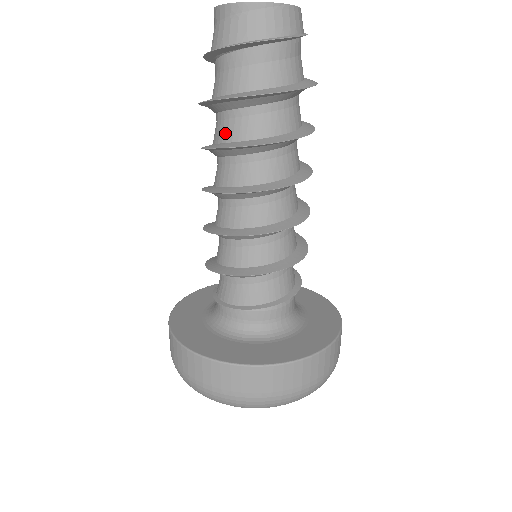
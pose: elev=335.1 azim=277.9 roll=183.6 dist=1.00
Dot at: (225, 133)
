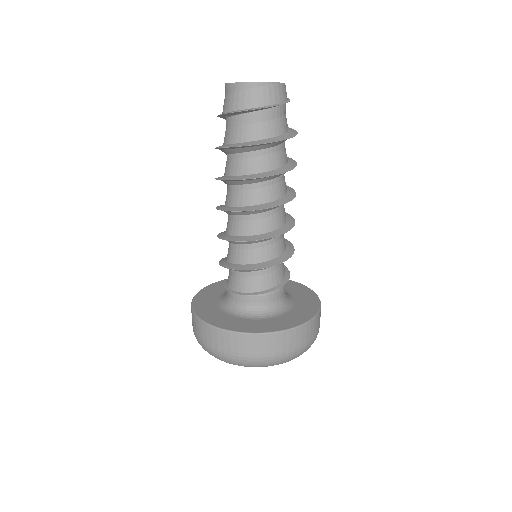
Dot at: (235, 169)
